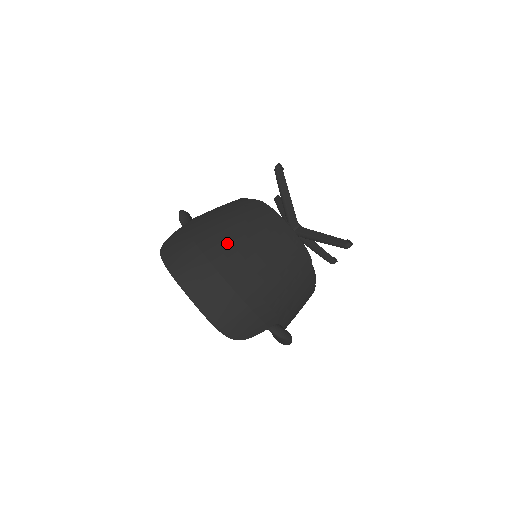
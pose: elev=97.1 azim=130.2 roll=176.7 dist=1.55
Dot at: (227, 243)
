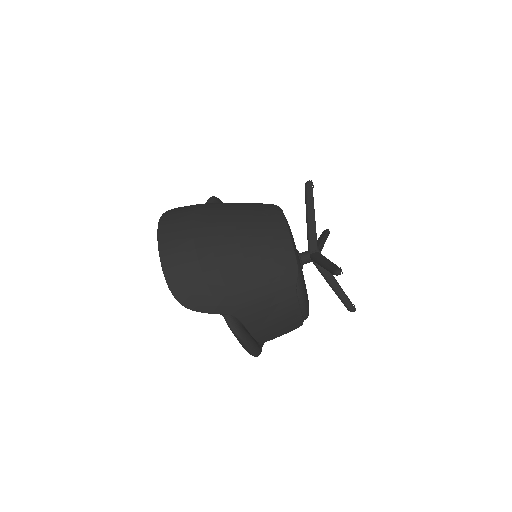
Dot at: (218, 221)
